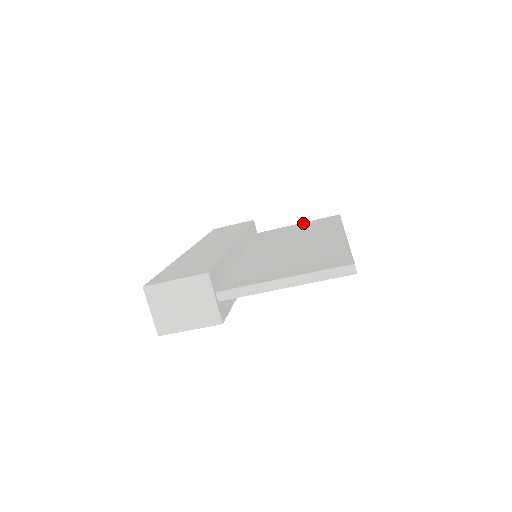
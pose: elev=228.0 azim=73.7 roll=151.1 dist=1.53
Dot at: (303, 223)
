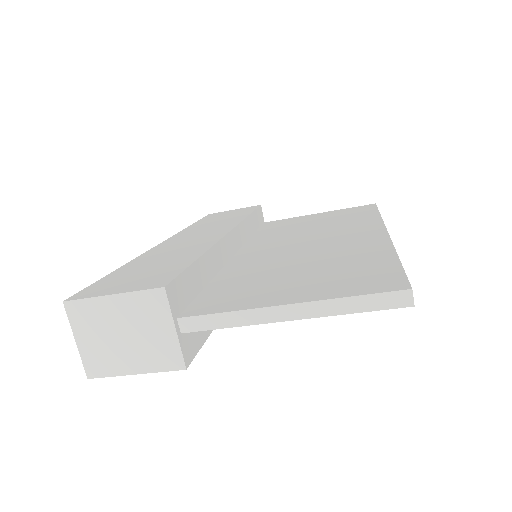
Dot at: (325, 212)
